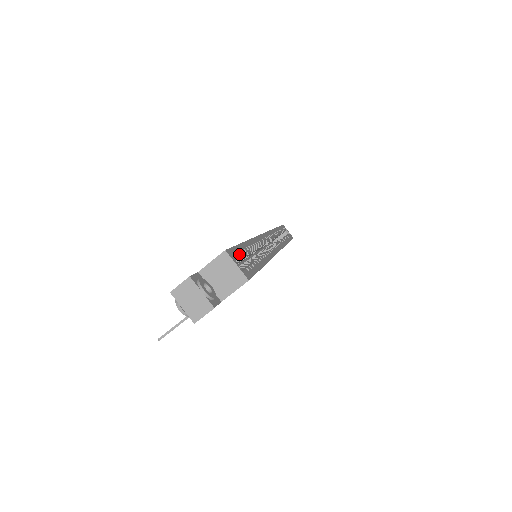
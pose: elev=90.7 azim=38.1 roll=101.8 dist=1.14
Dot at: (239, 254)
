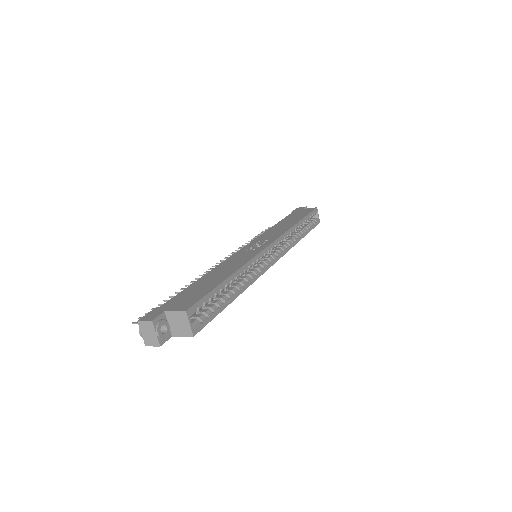
Dot at: (203, 306)
